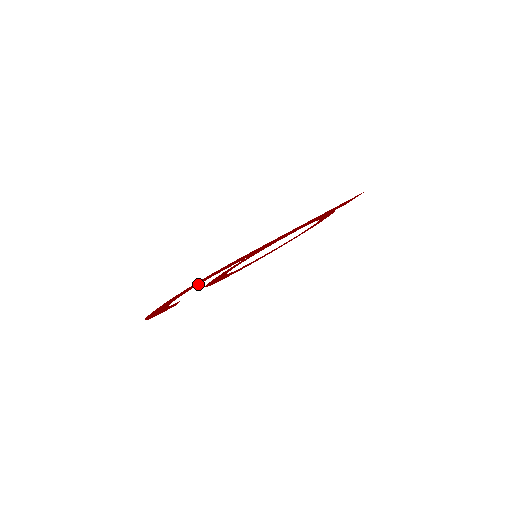
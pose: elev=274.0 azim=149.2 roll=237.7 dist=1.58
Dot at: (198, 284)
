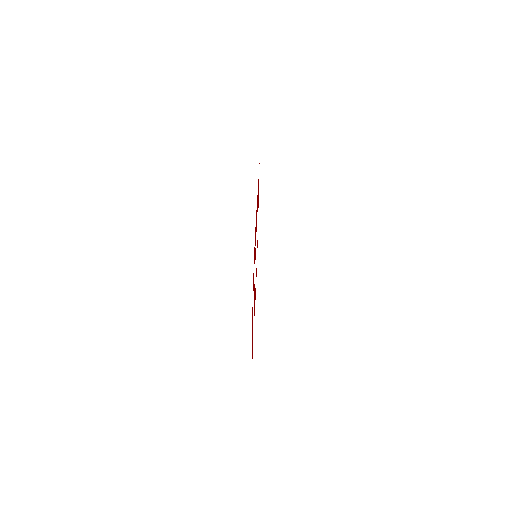
Dot at: occluded
